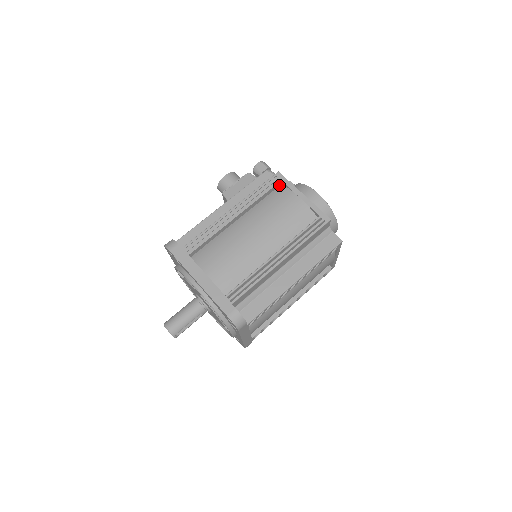
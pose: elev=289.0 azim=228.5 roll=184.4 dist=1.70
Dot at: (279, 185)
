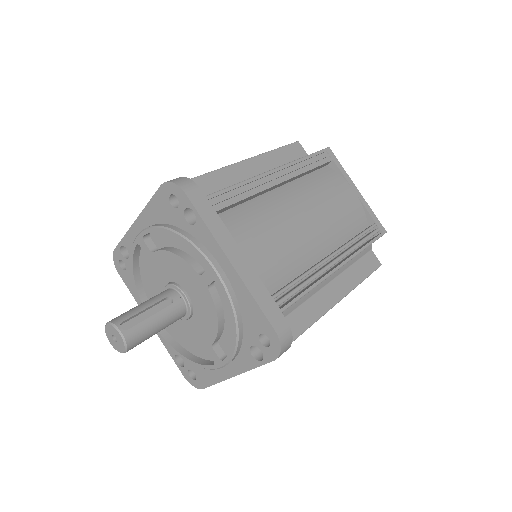
Dot at: occluded
